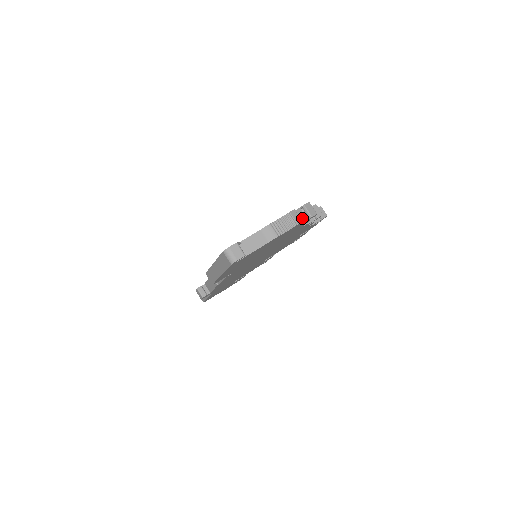
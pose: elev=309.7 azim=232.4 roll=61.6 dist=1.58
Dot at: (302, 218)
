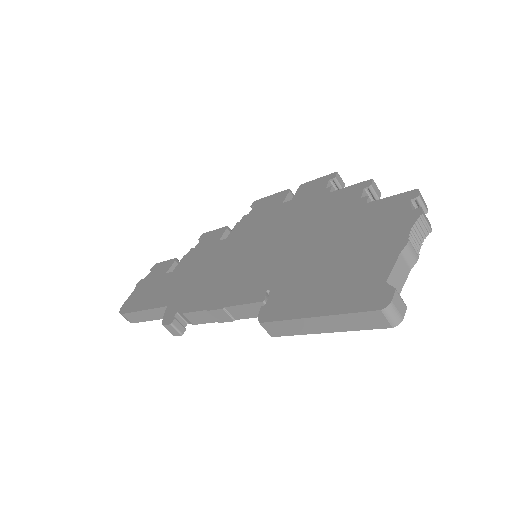
Dot at: occluded
